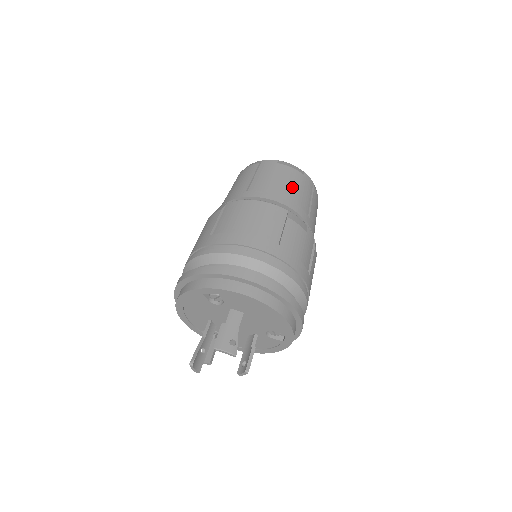
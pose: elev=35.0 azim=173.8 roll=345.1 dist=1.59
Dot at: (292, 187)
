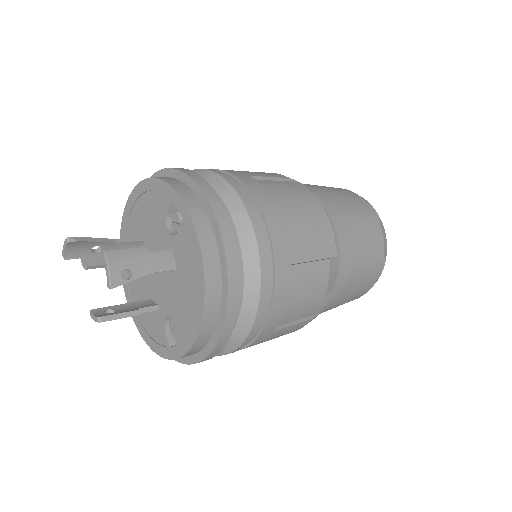
Dot at: (364, 249)
